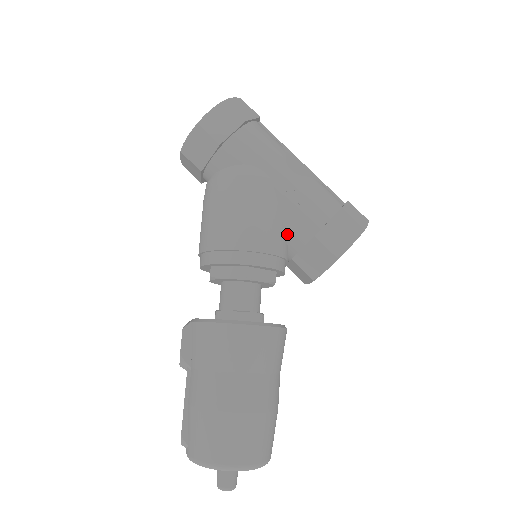
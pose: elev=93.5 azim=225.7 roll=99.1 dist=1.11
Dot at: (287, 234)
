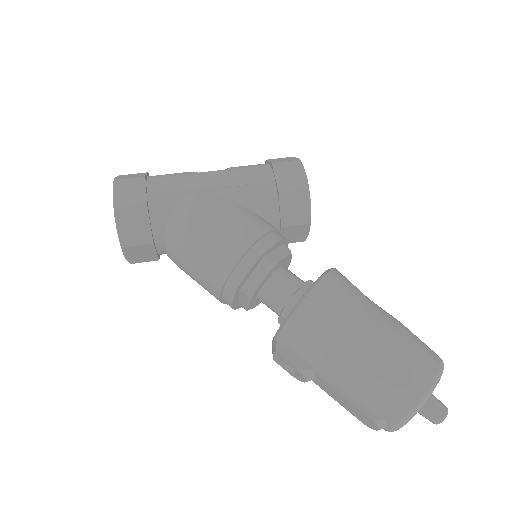
Dot at: (259, 214)
